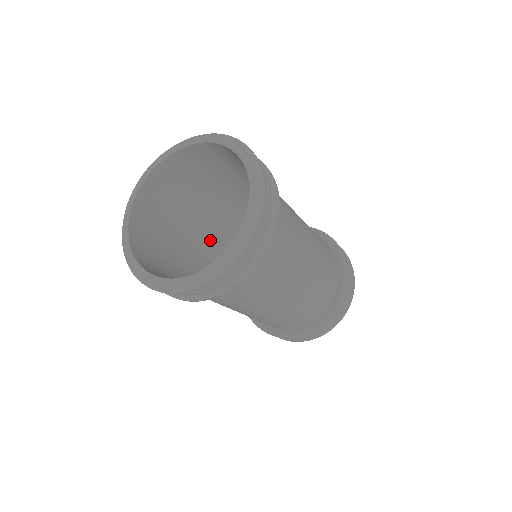
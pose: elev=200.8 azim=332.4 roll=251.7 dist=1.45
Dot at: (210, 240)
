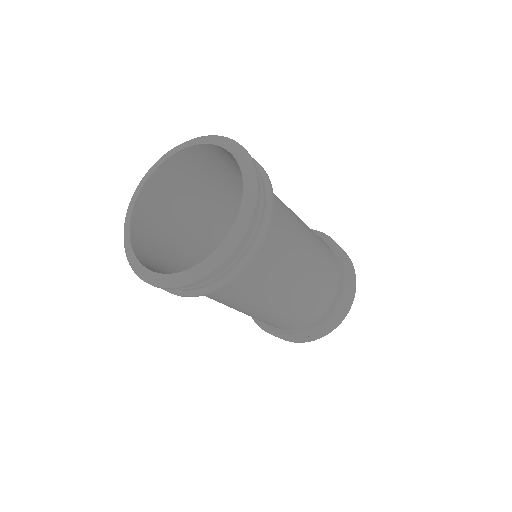
Dot at: (218, 231)
